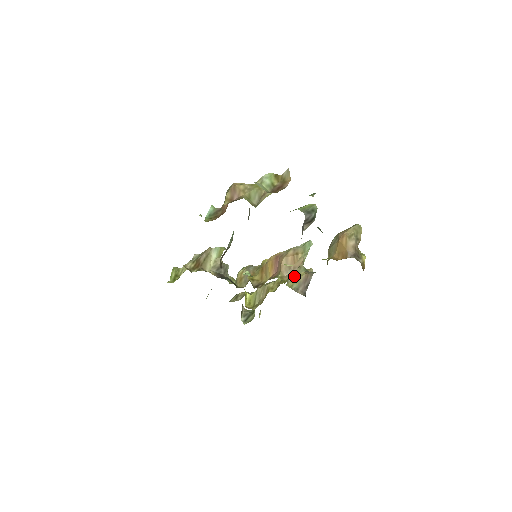
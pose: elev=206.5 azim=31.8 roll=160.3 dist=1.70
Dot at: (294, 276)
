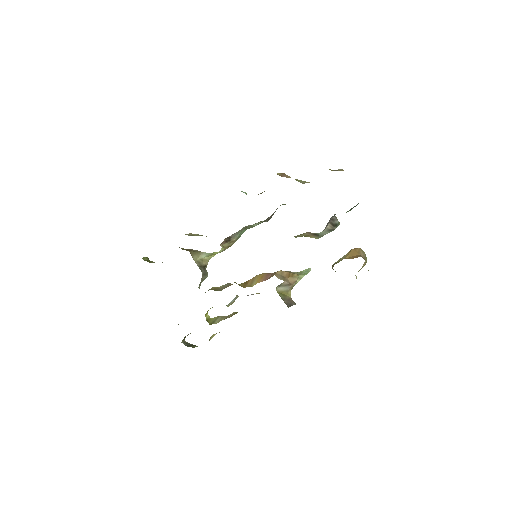
Dot at: (283, 288)
